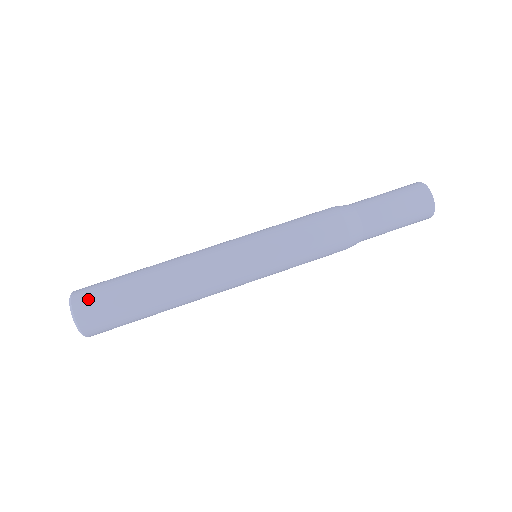
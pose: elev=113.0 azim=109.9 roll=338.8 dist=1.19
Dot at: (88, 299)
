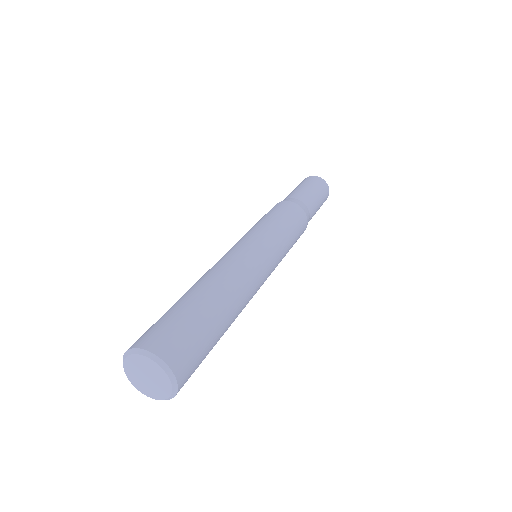
Dot at: (144, 335)
